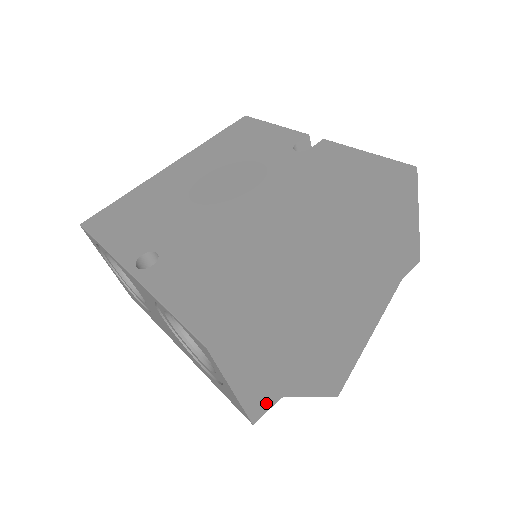
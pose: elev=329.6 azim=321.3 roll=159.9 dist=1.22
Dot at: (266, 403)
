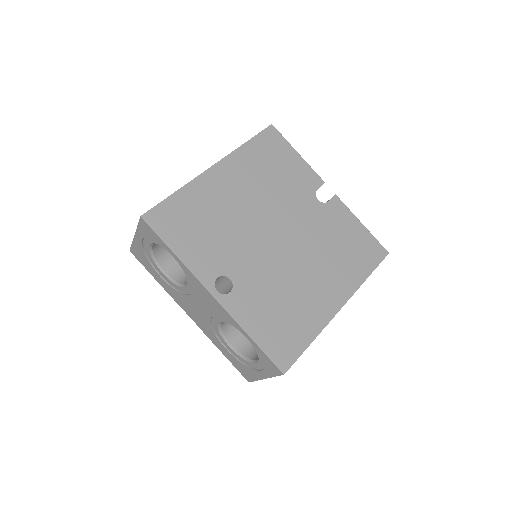
Dot at: occluded
